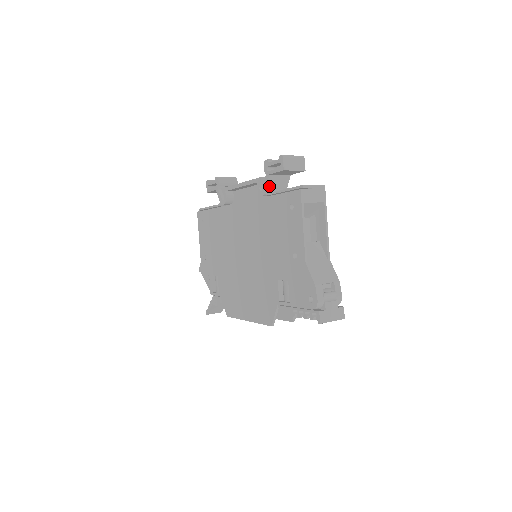
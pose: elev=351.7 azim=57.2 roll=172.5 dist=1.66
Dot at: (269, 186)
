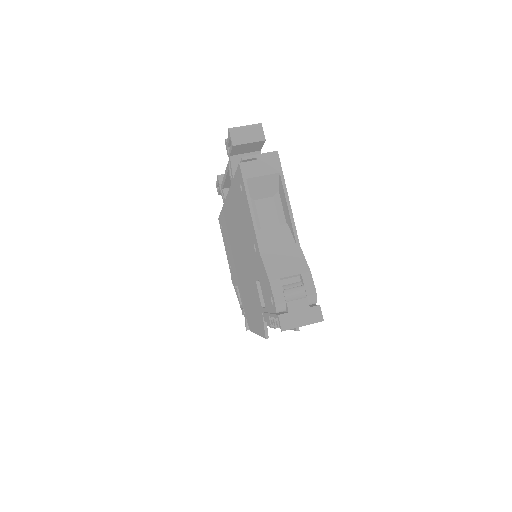
Dot at: (235, 170)
